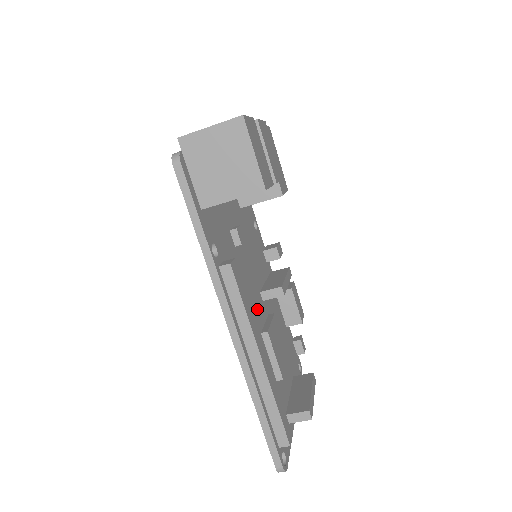
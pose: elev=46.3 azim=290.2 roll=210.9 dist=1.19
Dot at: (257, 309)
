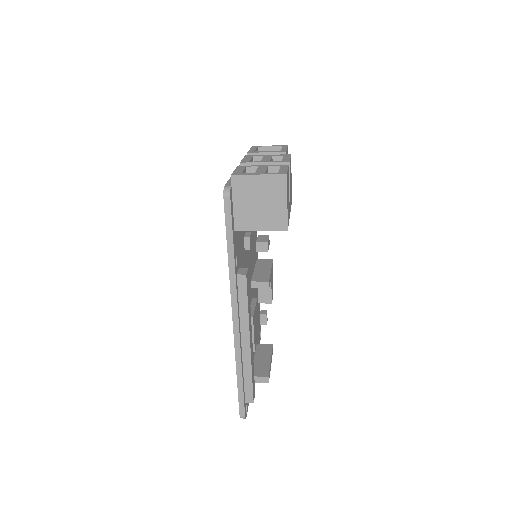
Dot at: occluded
